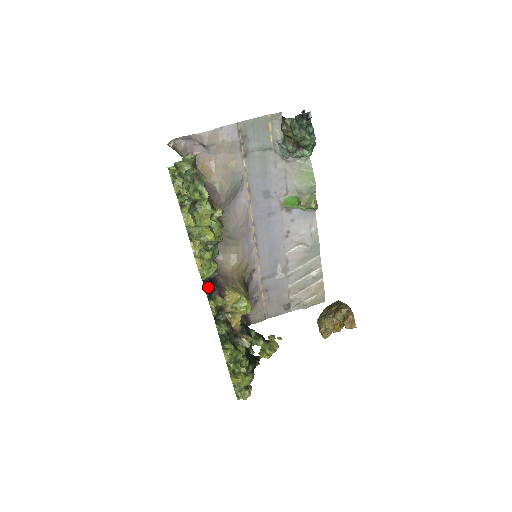
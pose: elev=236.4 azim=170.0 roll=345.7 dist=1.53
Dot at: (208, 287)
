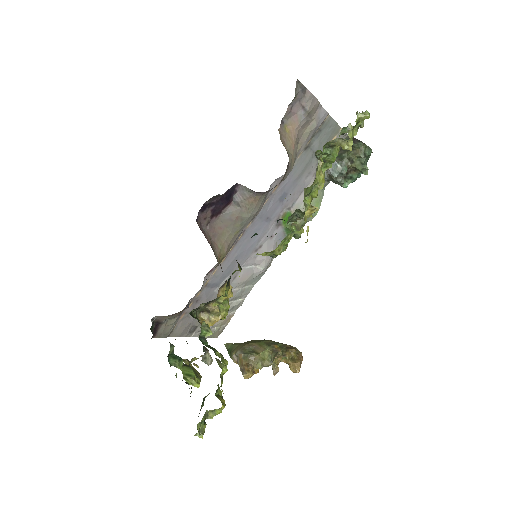
Dot at: (240, 267)
